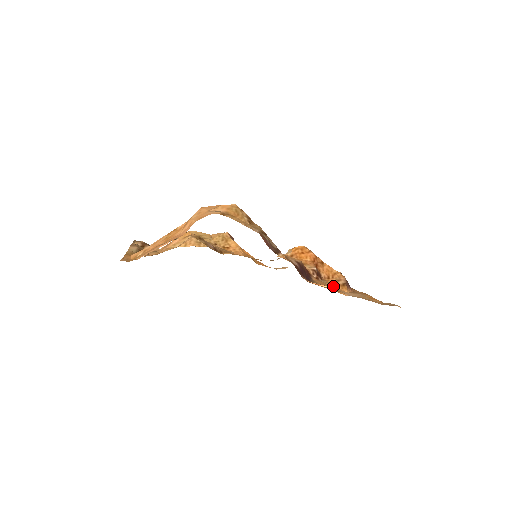
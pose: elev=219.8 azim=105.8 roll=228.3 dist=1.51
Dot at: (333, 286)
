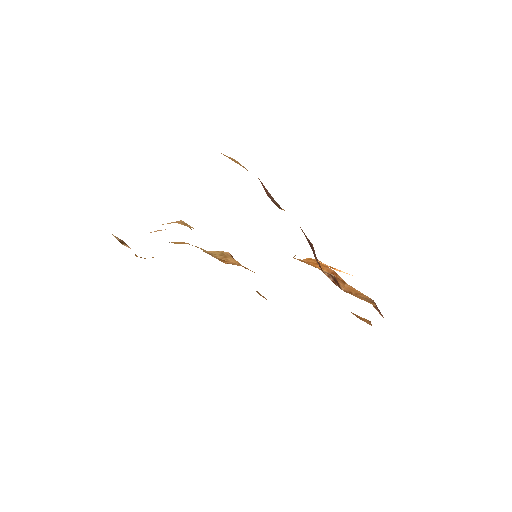
Dot at: occluded
